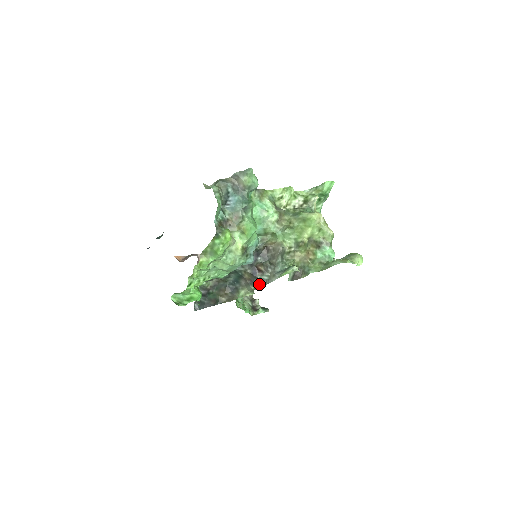
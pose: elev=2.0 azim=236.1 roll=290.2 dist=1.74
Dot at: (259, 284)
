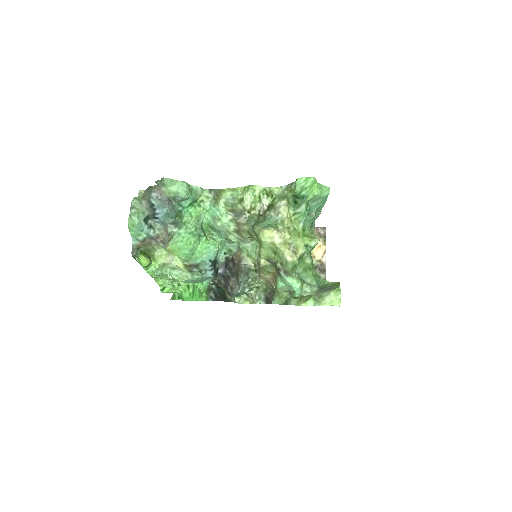
Dot at: occluded
